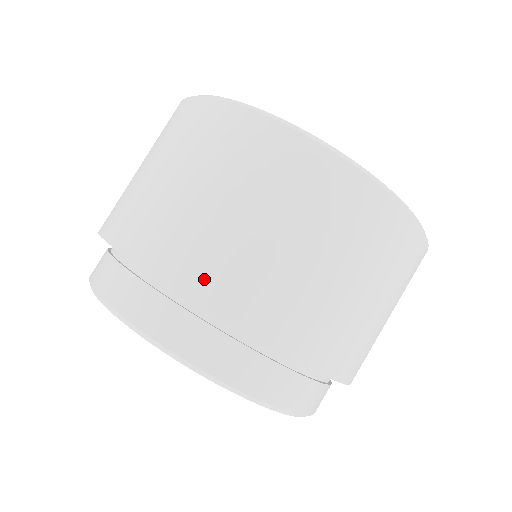
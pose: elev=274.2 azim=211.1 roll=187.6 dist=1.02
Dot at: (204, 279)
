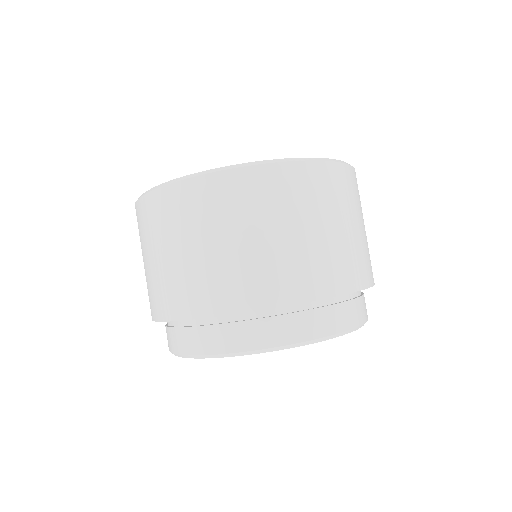
Dot at: (169, 305)
